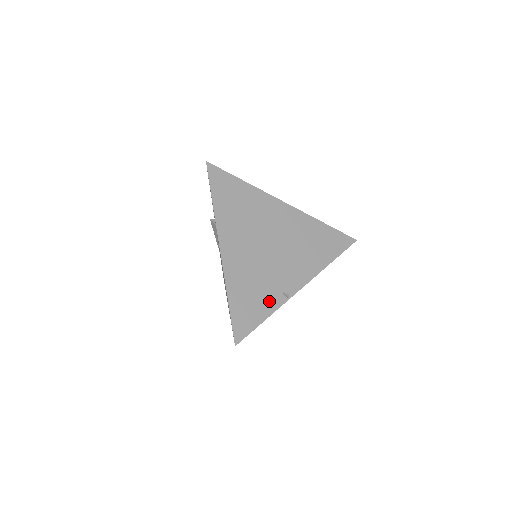
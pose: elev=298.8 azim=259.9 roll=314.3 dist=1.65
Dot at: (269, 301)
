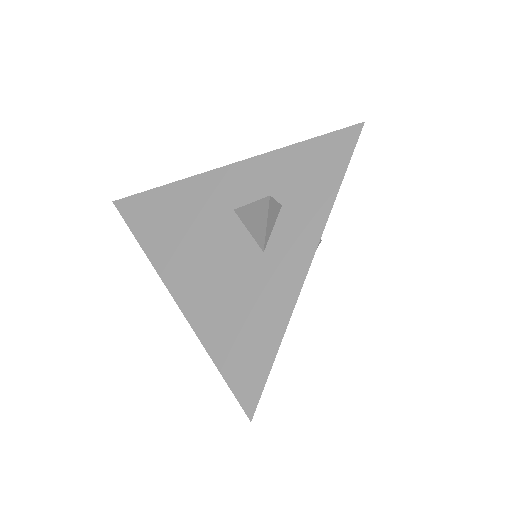
Dot at: occluded
